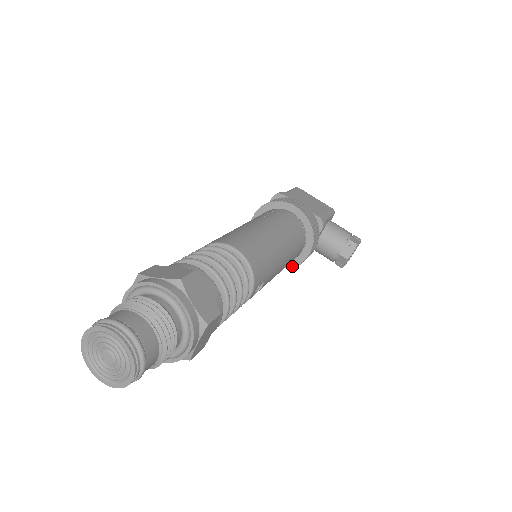
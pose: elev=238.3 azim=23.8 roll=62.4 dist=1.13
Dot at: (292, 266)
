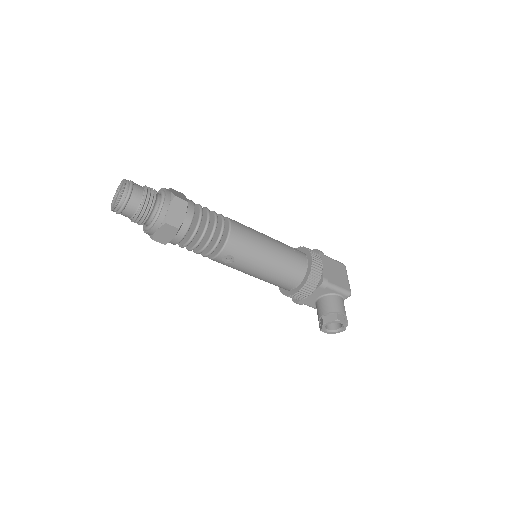
Dot at: (286, 295)
